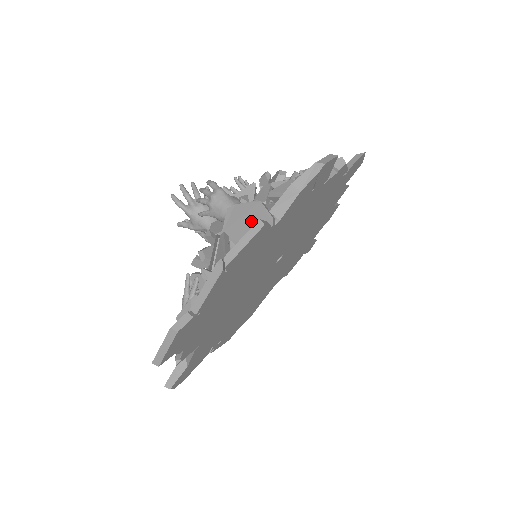
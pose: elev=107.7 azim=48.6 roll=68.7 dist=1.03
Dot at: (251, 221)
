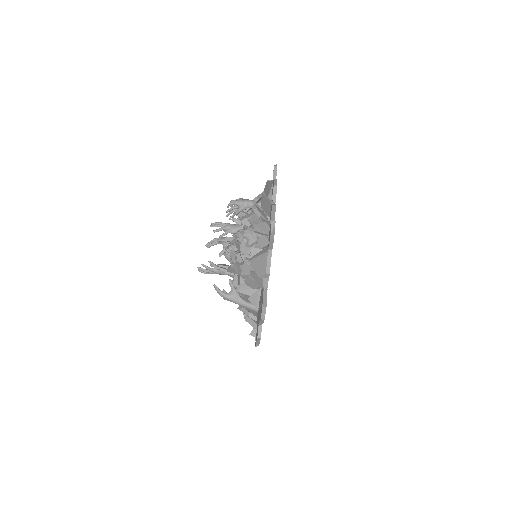
Dot at: occluded
